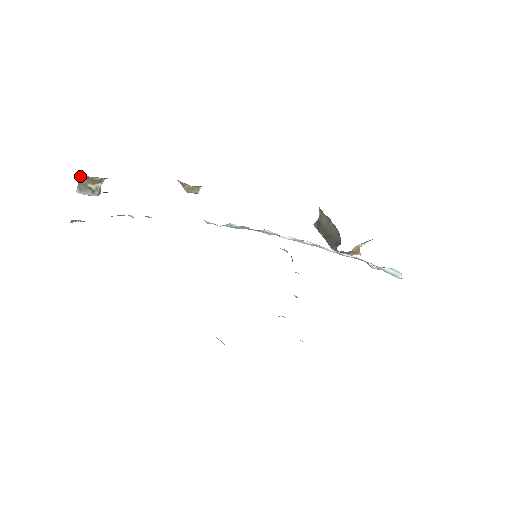
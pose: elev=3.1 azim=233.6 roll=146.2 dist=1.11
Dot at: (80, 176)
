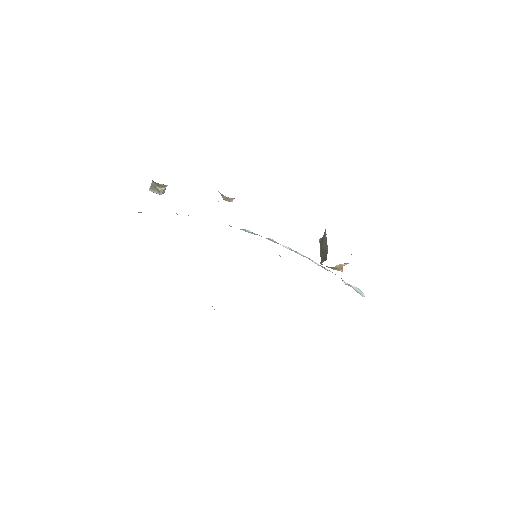
Dot at: (153, 181)
